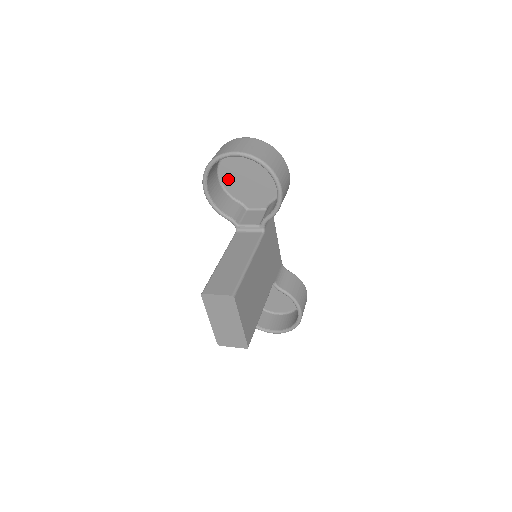
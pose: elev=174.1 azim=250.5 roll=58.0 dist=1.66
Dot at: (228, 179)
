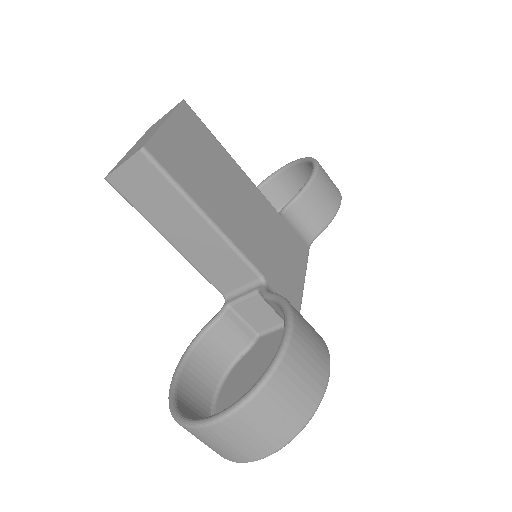
Dot at: occluded
